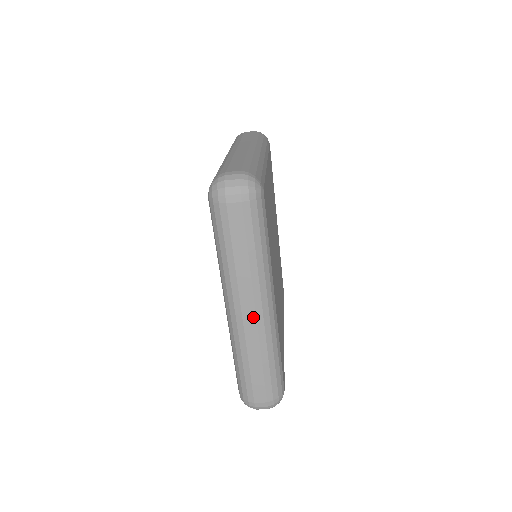
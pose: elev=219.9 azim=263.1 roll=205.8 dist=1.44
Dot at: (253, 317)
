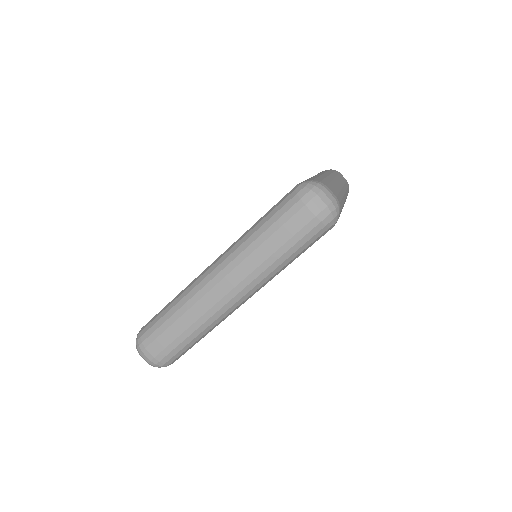
Dot at: (222, 294)
